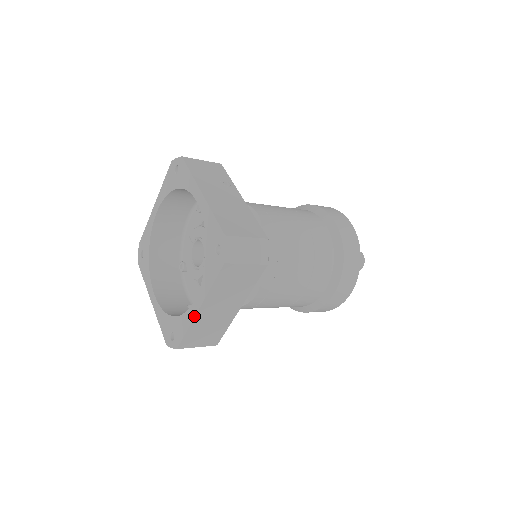
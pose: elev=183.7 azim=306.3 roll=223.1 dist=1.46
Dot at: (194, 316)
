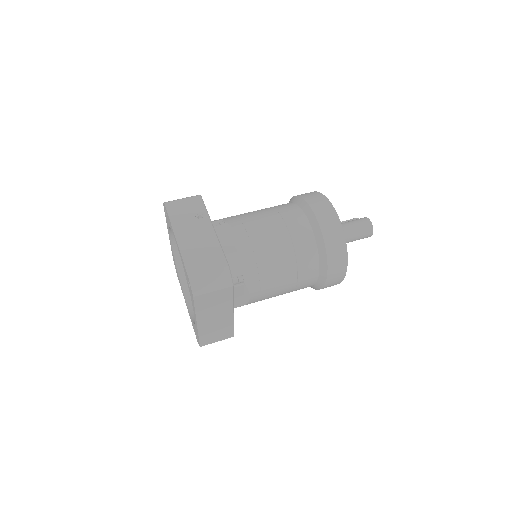
Dot at: (197, 328)
